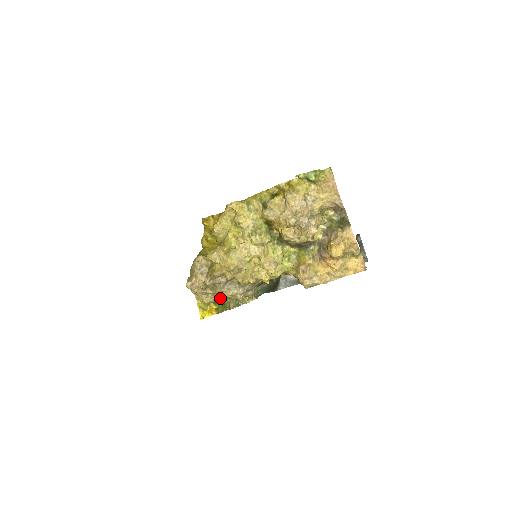
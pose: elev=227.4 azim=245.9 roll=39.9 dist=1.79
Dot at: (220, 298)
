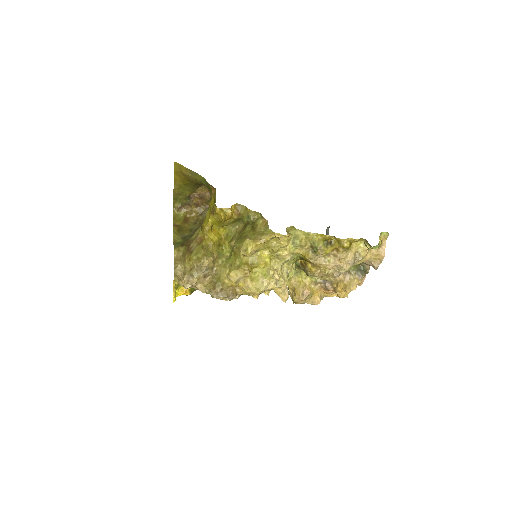
Dot at: occluded
